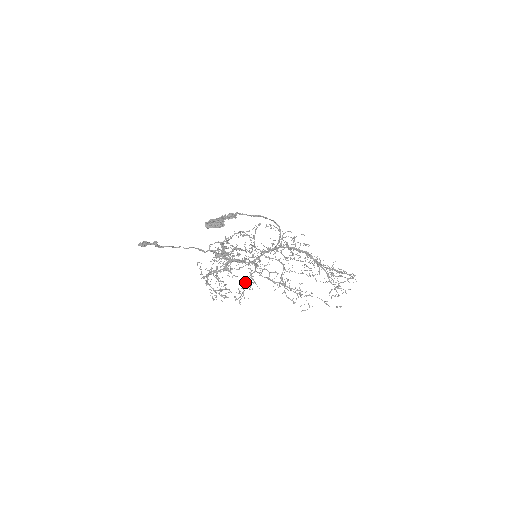
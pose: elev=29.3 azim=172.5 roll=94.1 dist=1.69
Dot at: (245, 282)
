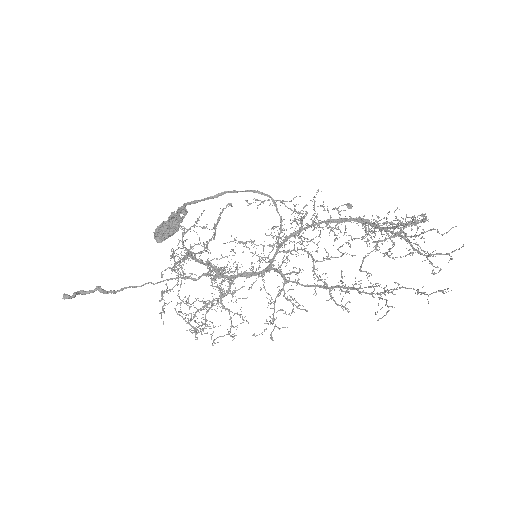
Dot at: (274, 303)
